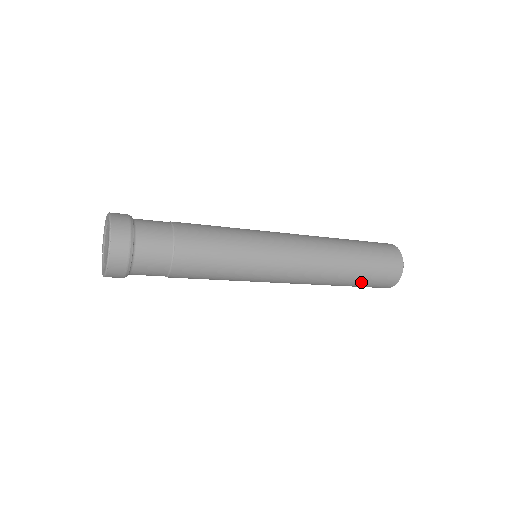
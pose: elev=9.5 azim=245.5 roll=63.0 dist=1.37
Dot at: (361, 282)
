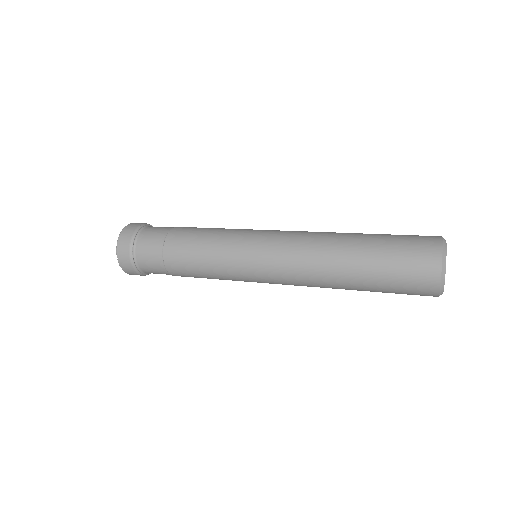
Dot at: occluded
